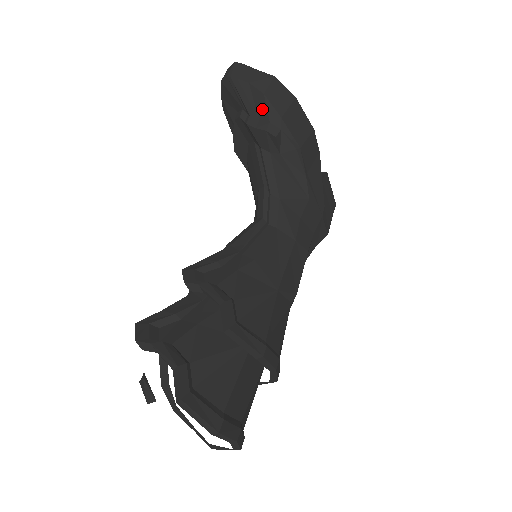
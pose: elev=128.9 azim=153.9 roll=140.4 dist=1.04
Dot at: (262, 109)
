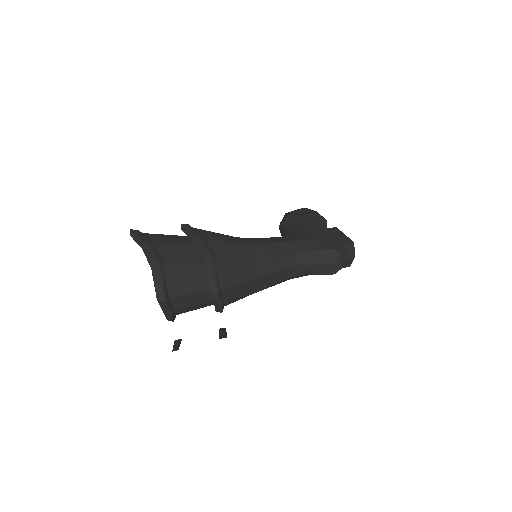
Dot at: occluded
